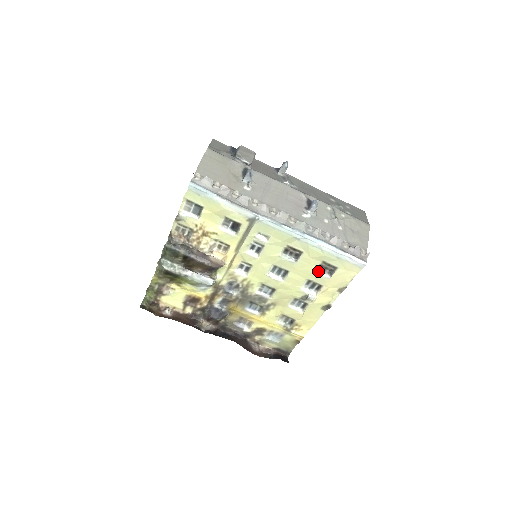
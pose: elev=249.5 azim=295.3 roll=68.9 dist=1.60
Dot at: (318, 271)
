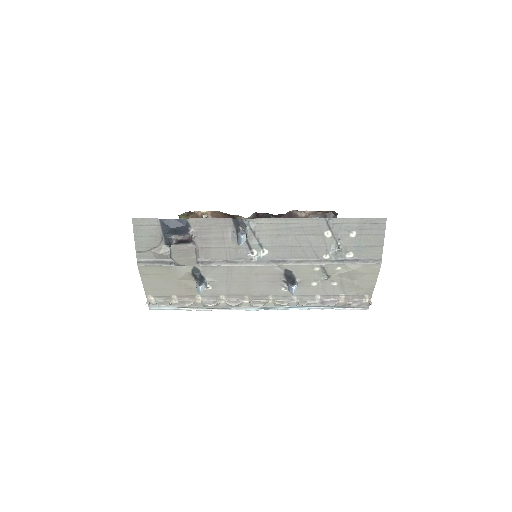
Dot at: occluded
